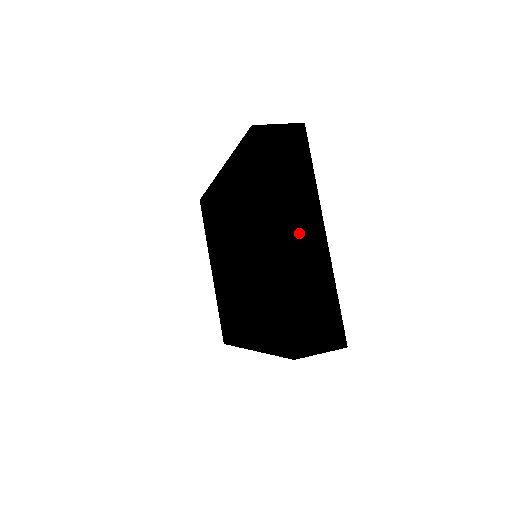
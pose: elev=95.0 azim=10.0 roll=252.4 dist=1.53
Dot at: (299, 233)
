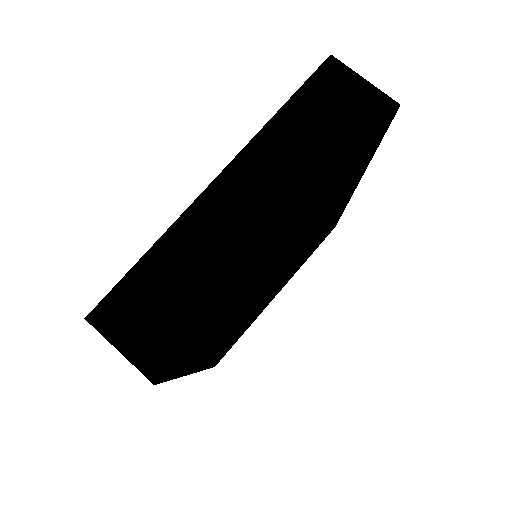
Dot at: (253, 204)
